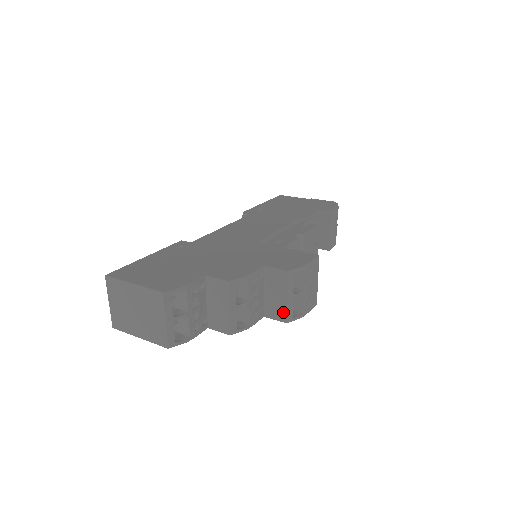
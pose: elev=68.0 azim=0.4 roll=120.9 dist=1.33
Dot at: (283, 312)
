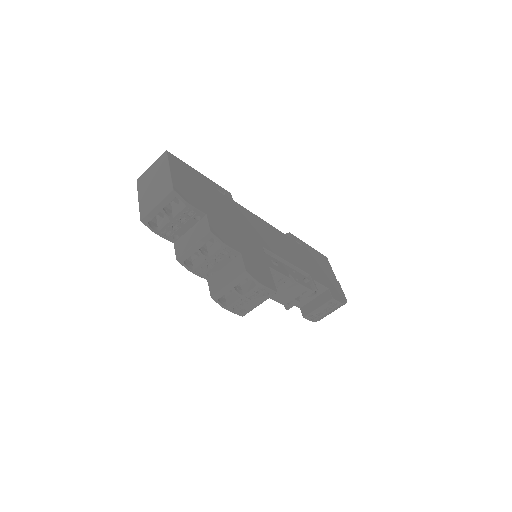
Dot at: (217, 289)
